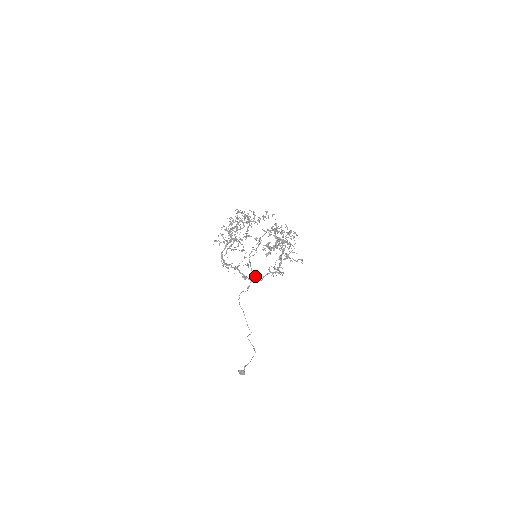
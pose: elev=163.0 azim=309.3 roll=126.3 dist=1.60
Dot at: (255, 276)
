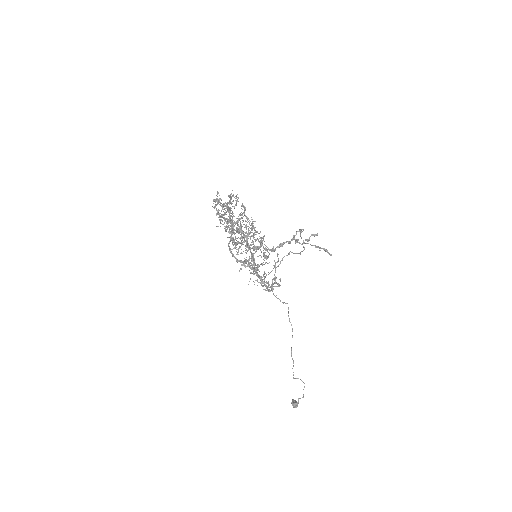
Dot at: (260, 282)
